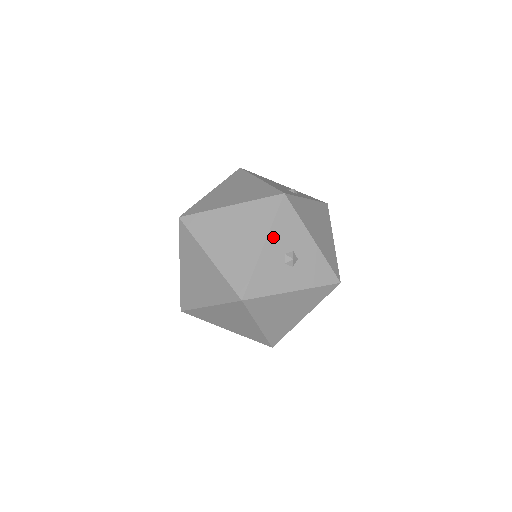
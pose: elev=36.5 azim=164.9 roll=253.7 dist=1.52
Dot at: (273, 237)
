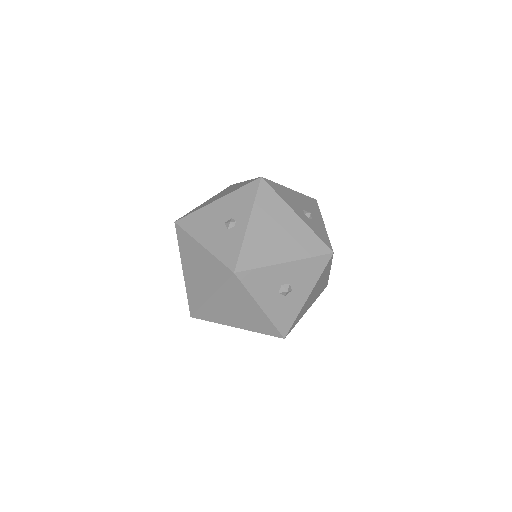
Dot at: (260, 297)
